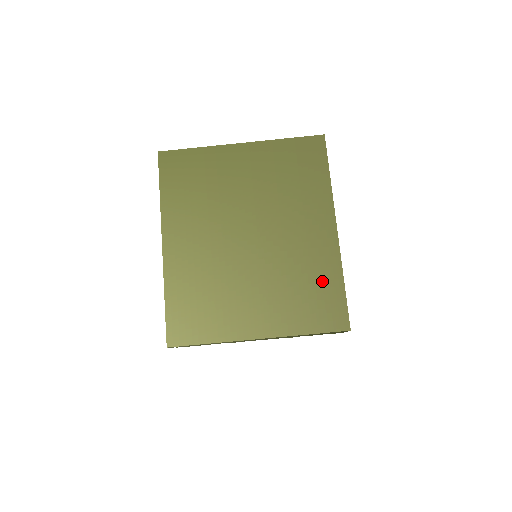
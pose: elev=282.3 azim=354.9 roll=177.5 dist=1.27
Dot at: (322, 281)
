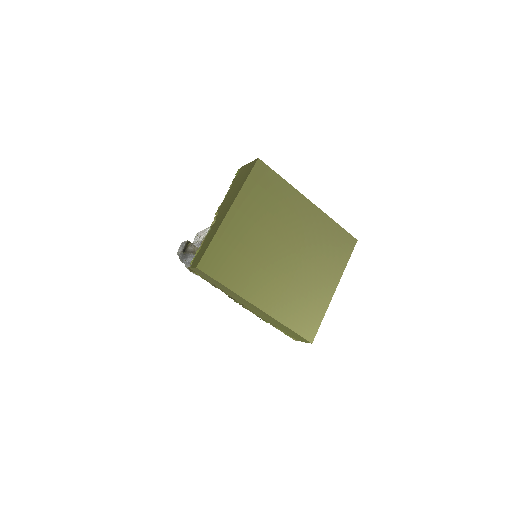
Dot at: (330, 234)
